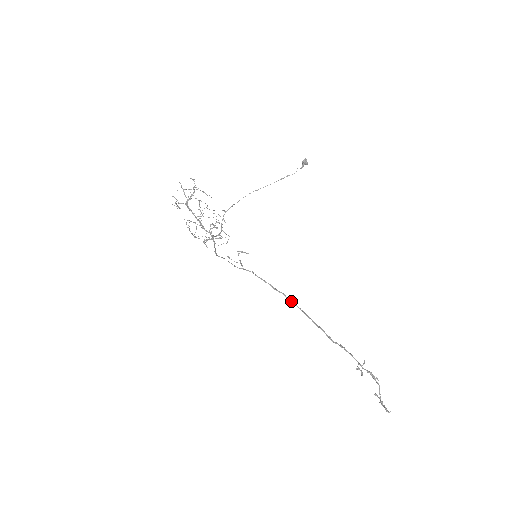
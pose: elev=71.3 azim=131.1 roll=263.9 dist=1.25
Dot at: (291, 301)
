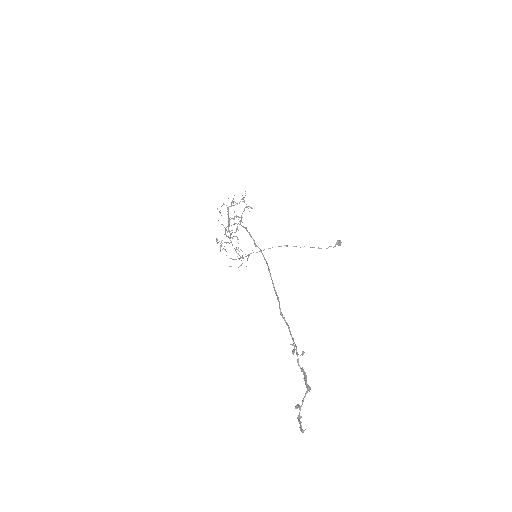
Dot at: occluded
